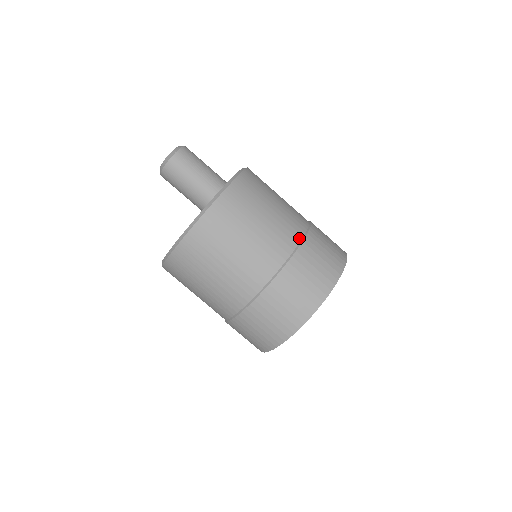
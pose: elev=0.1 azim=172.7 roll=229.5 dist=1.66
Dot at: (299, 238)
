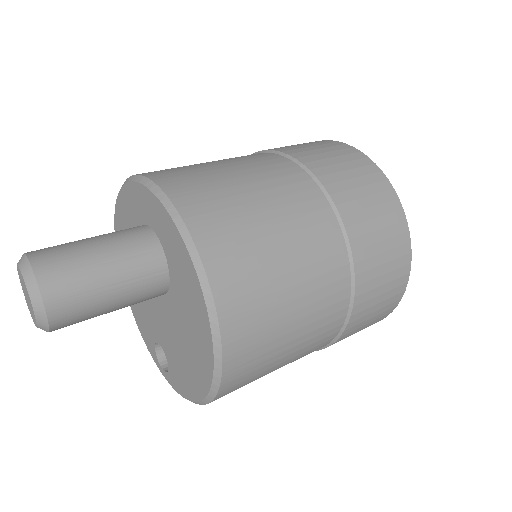
Dot at: (340, 239)
